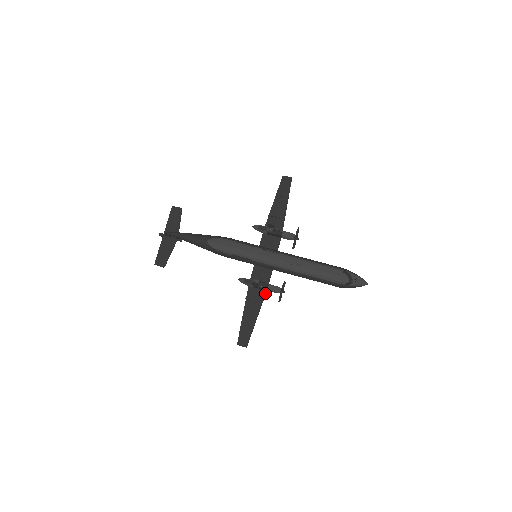
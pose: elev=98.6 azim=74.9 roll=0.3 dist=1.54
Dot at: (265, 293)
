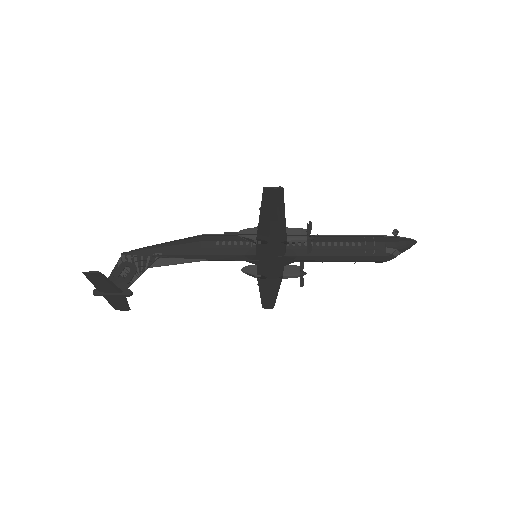
Dot at: (285, 236)
